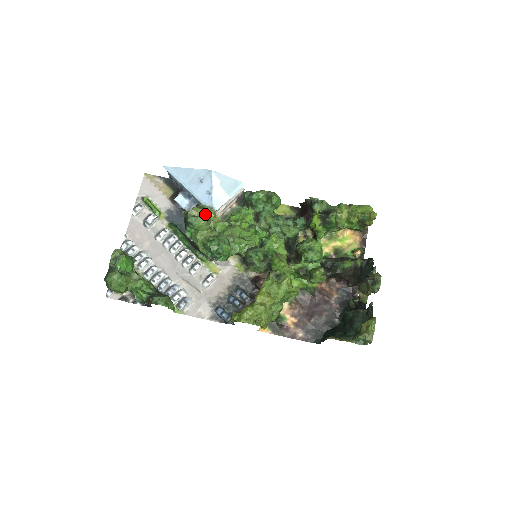
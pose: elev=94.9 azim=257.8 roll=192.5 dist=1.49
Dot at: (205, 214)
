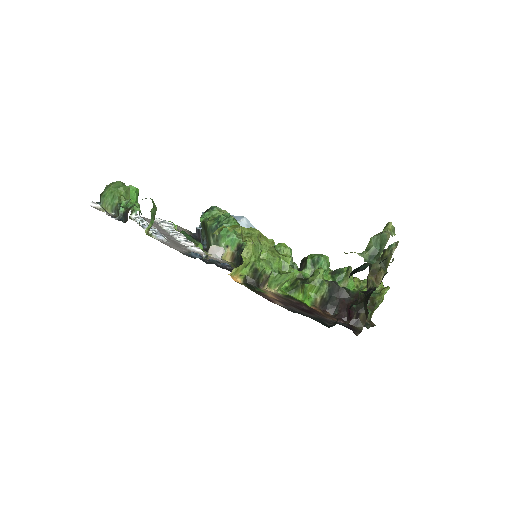
Dot at: occluded
